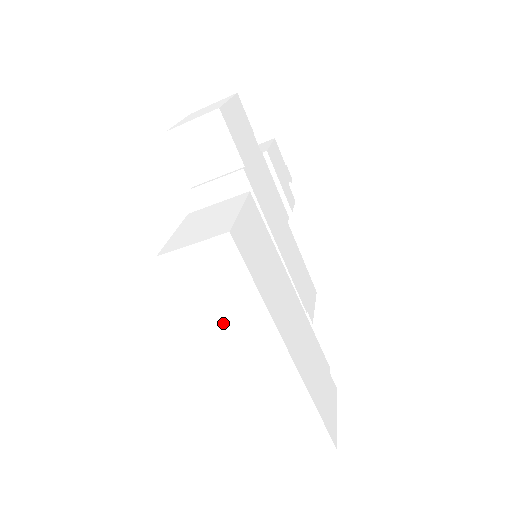
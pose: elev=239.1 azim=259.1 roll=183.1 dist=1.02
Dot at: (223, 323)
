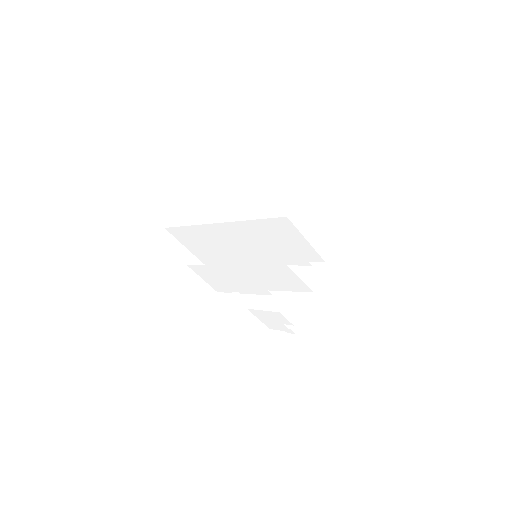
Dot at: (203, 211)
